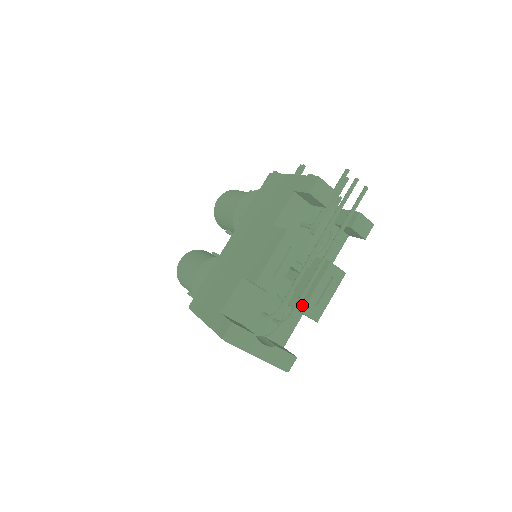
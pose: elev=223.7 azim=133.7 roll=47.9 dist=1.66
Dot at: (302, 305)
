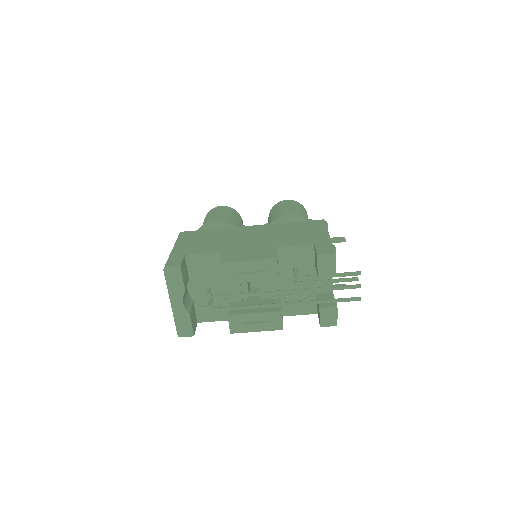
Dot at: (234, 312)
